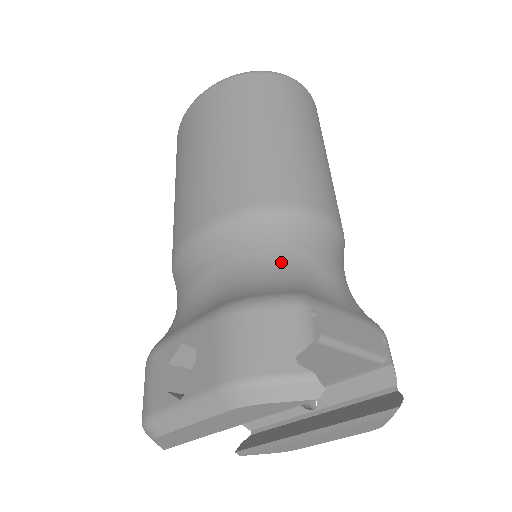
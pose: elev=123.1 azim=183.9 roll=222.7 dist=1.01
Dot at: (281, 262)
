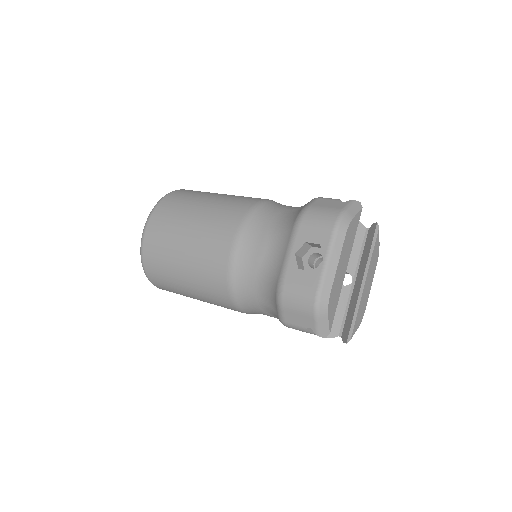
Dot at: (288, 210)
